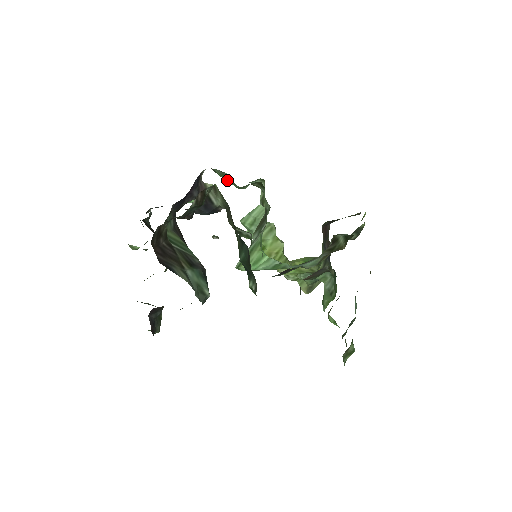
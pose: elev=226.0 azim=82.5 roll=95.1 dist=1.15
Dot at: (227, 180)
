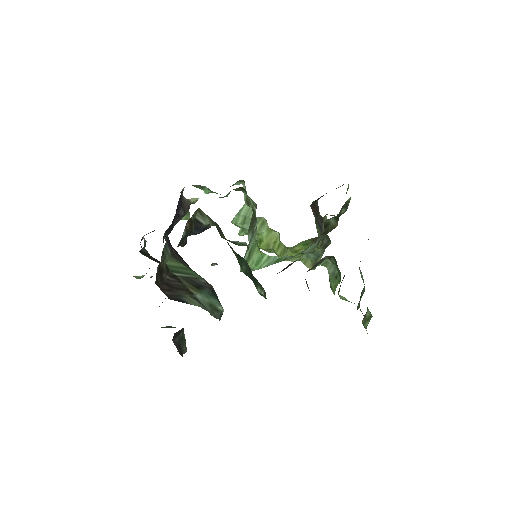
Dot at: (208, 191)
